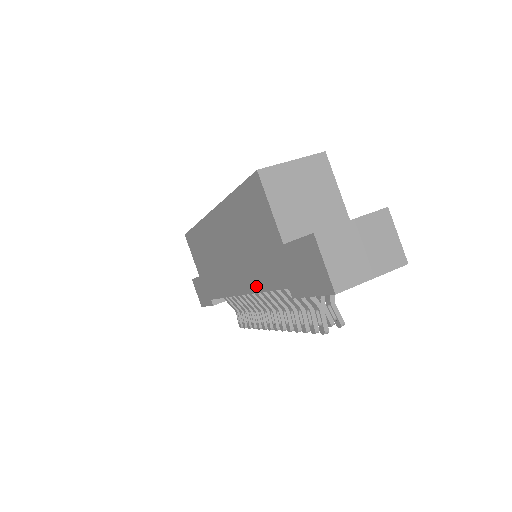
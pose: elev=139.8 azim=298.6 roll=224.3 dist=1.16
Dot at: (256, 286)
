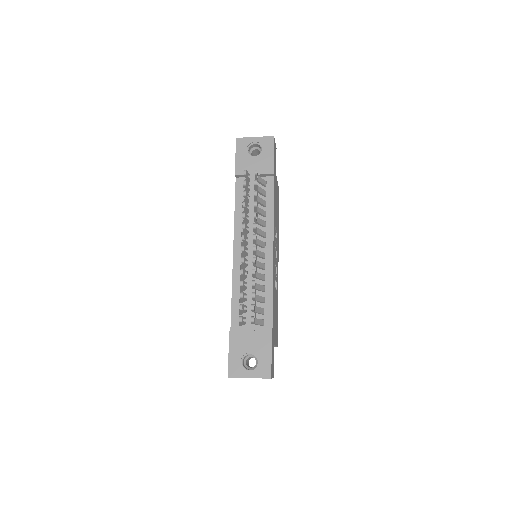
Dot at: (235, 219)
